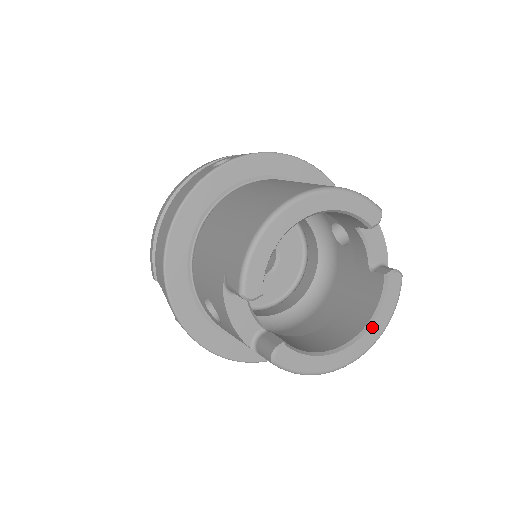
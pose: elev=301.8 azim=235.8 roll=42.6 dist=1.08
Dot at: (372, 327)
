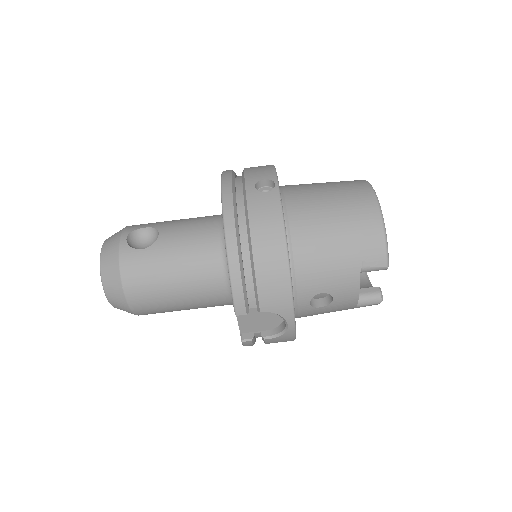
Dot at: occluded
